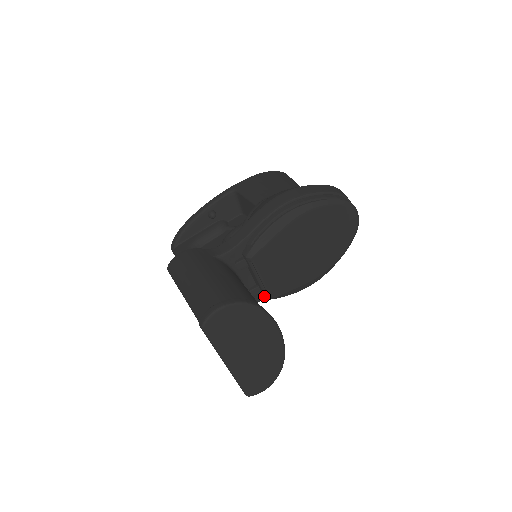
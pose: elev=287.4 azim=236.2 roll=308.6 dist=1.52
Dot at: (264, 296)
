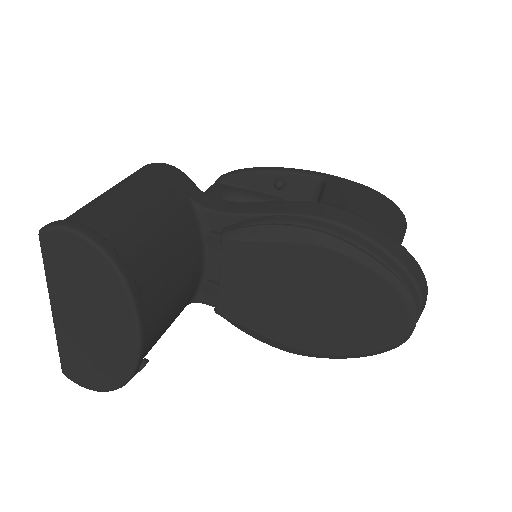
Dot at: occluded
